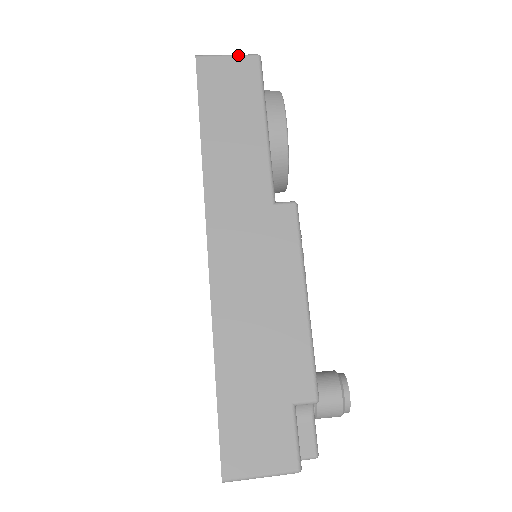
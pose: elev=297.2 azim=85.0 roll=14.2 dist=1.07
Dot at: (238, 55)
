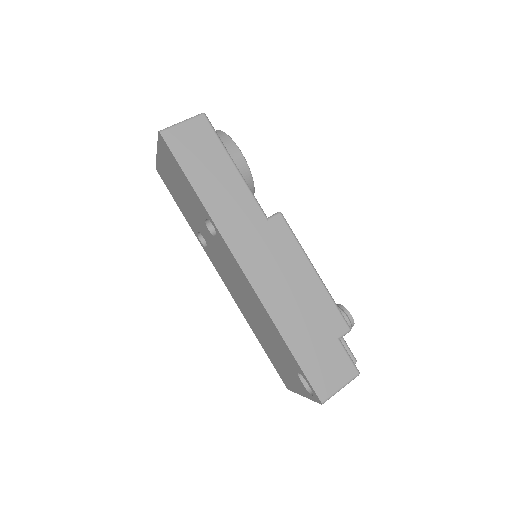
Dot at: (190, 119)
